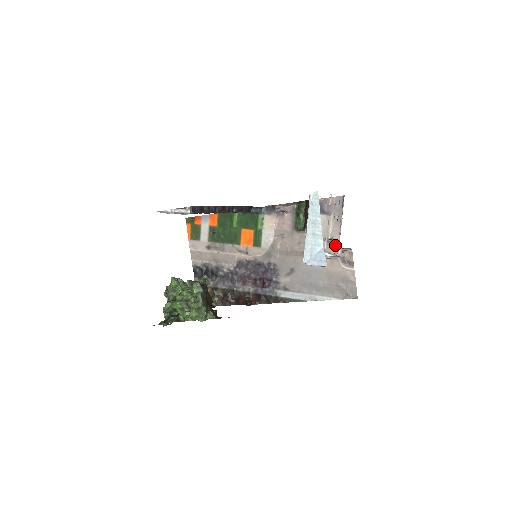
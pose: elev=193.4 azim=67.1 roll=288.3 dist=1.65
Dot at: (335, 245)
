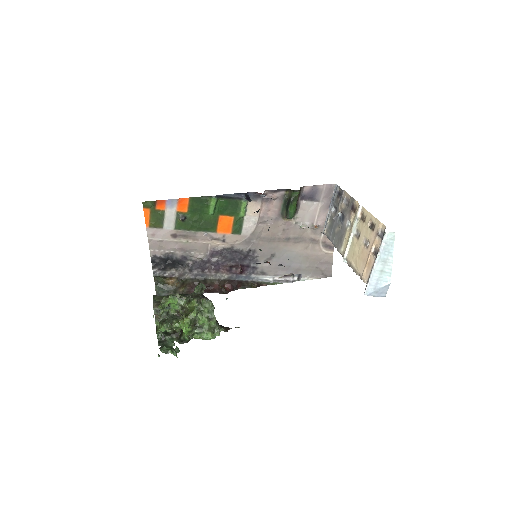
Dot at: (319, 231)
